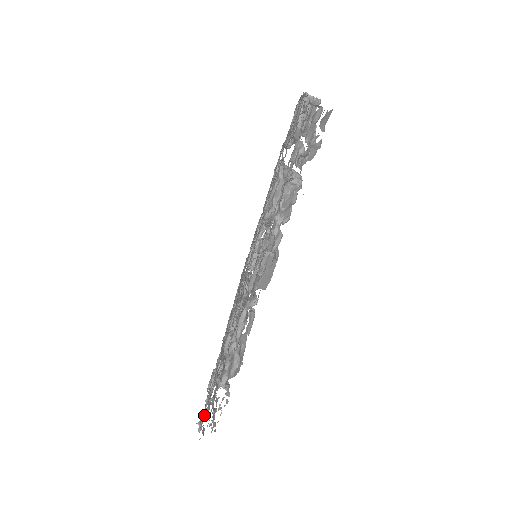
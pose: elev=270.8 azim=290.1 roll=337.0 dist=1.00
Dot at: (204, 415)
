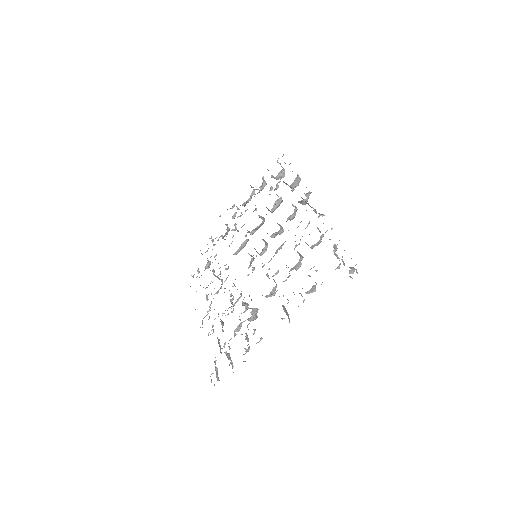
Dot at: occluded
